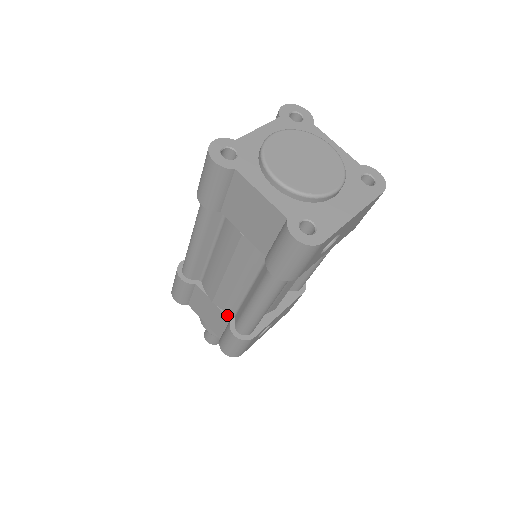
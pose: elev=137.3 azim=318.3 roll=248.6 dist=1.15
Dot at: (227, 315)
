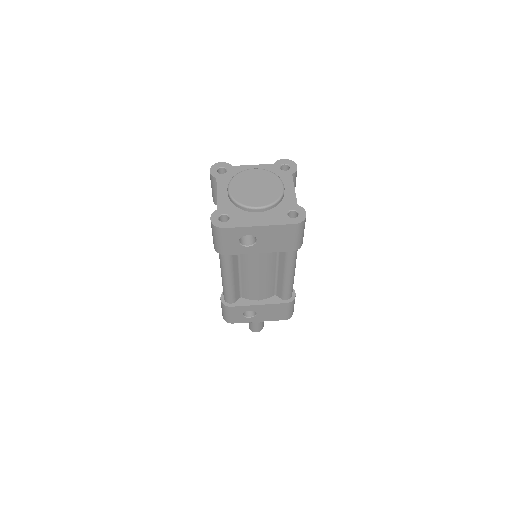
Dot at: occluded
